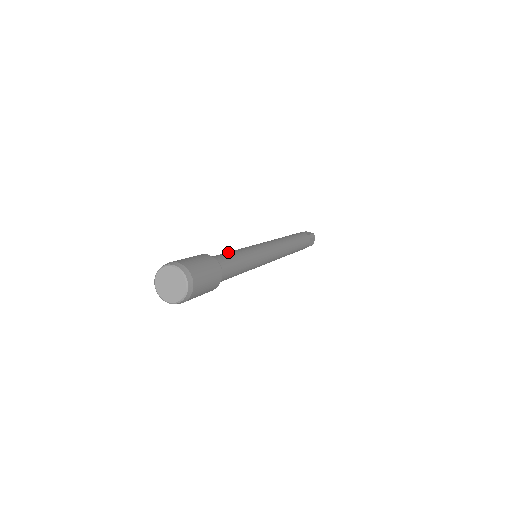
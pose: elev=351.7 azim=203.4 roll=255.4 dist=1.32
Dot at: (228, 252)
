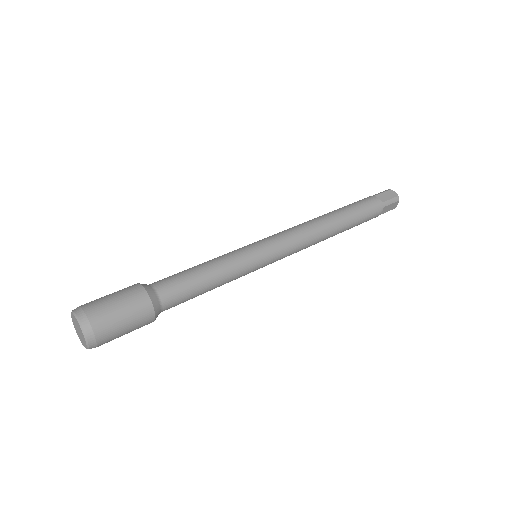
Dot at: (193, 270)
